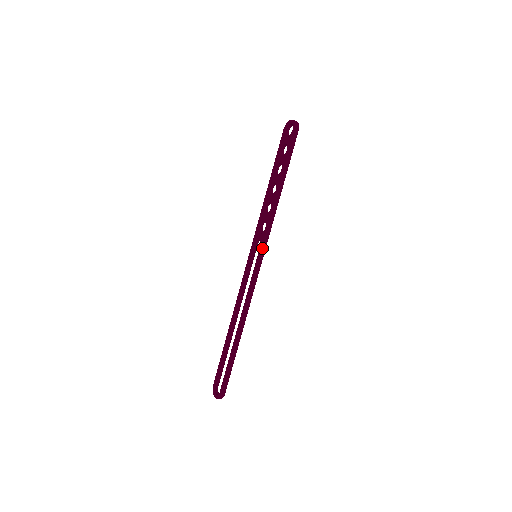
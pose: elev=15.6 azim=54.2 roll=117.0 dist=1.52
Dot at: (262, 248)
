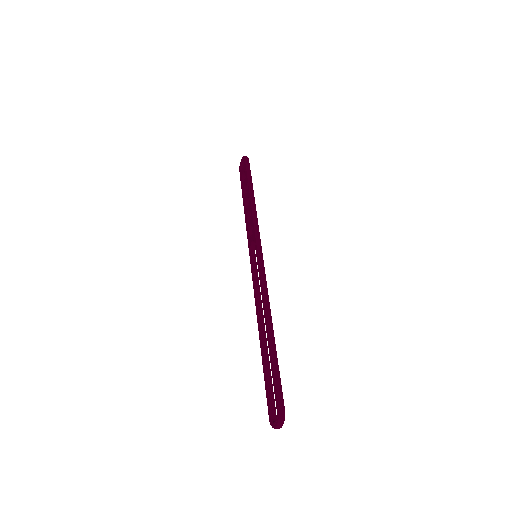
Dot at: (256, 241)
